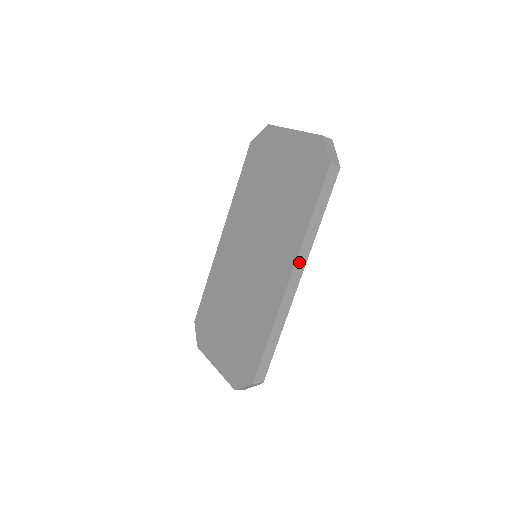
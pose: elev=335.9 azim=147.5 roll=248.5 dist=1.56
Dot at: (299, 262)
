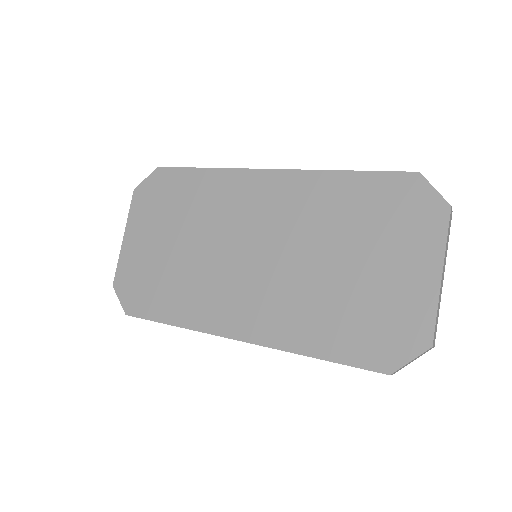
Dot at: (261, 345)
